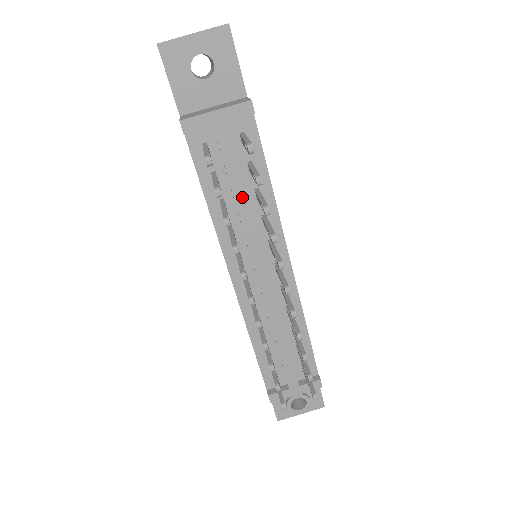
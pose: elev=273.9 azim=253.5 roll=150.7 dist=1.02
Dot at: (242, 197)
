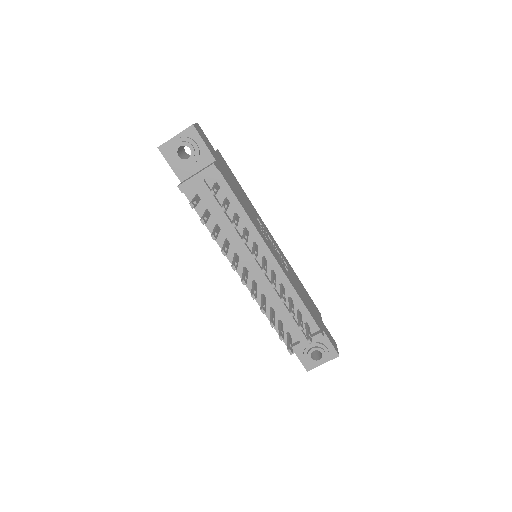
Dot at: (226, 220)
